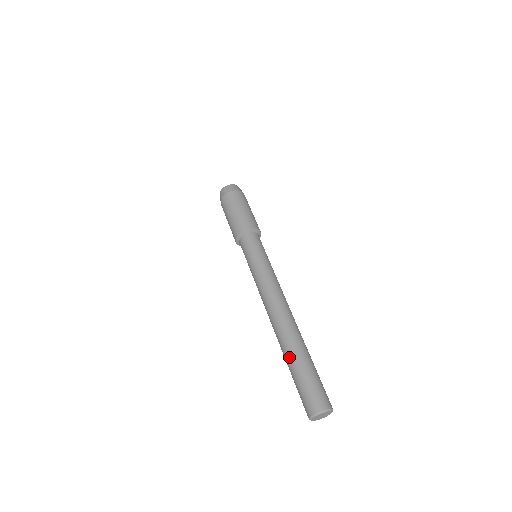
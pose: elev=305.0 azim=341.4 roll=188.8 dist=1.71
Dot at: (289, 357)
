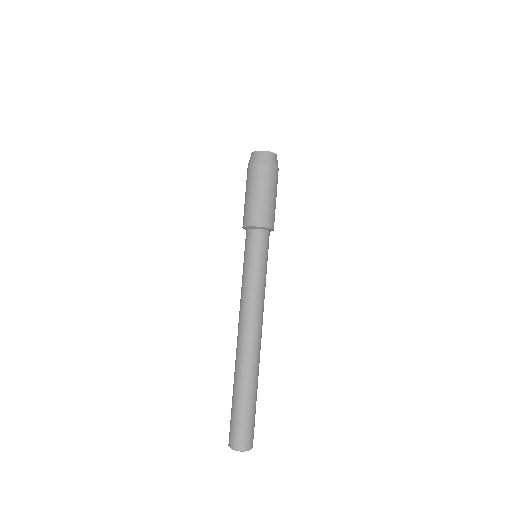
Dot at: (237, 387)
